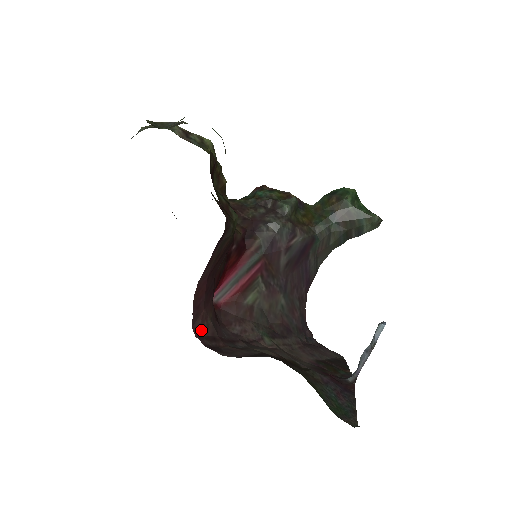
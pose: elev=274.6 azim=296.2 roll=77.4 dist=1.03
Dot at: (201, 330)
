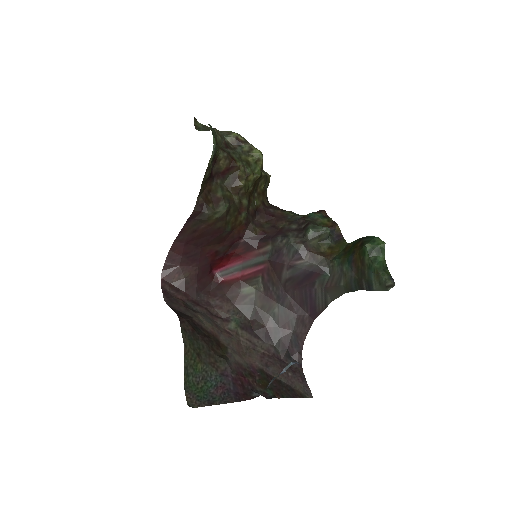
Dot at: (169, 277)
